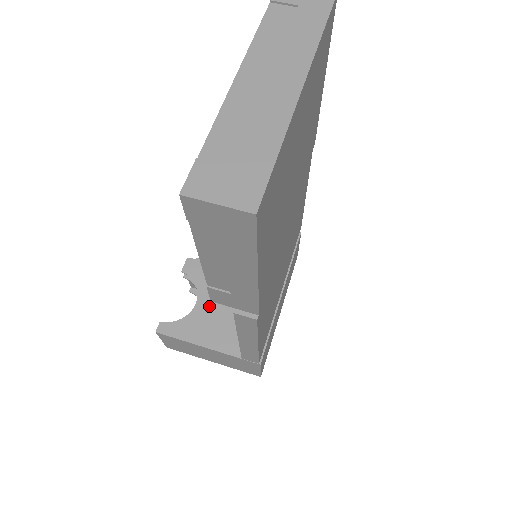
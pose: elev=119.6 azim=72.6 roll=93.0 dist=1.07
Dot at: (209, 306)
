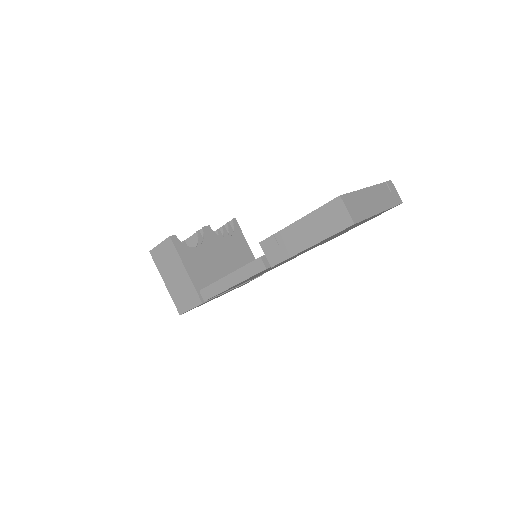
Dot at: (202, 255)
